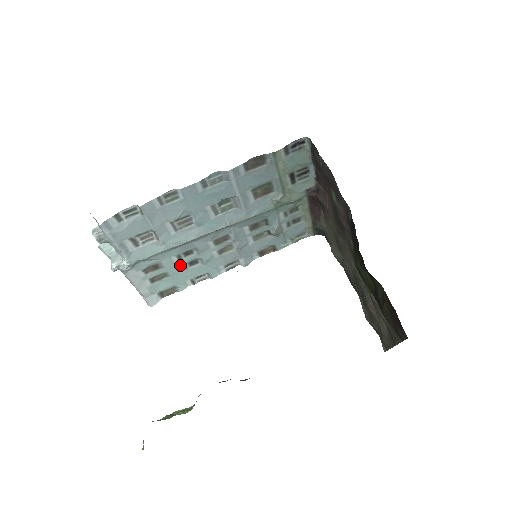
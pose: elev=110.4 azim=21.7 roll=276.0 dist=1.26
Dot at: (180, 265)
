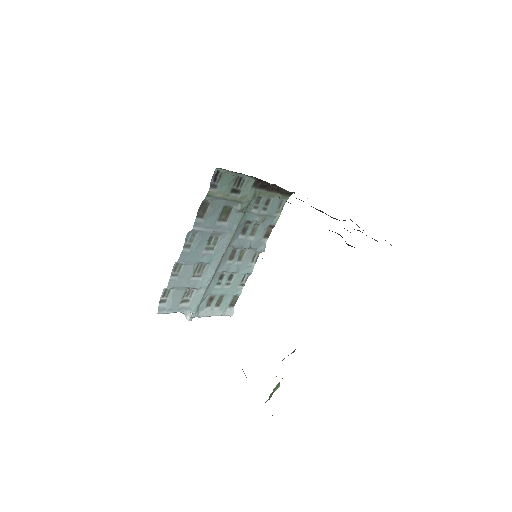
Dot at: (224, 286)
